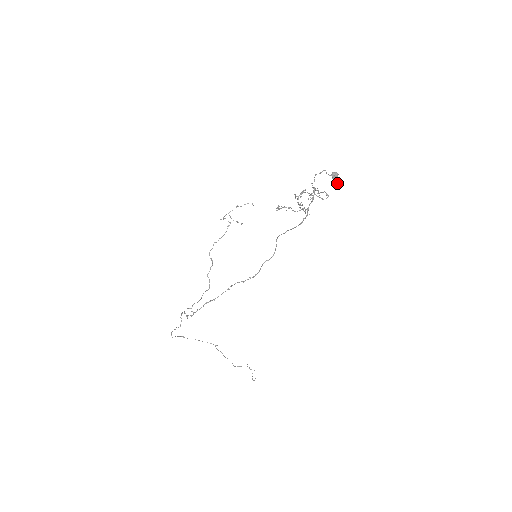
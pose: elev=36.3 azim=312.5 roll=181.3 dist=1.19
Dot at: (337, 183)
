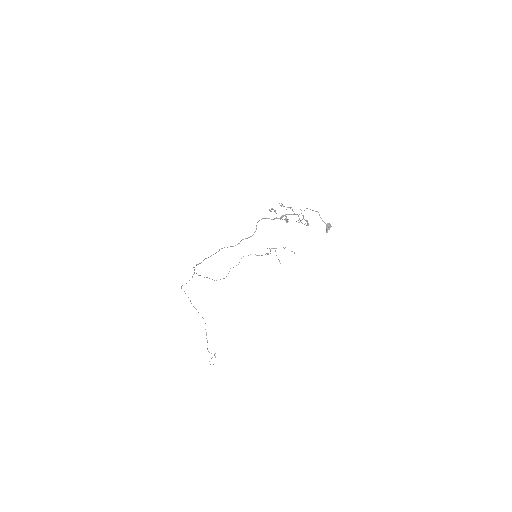
Dot at: occluded
